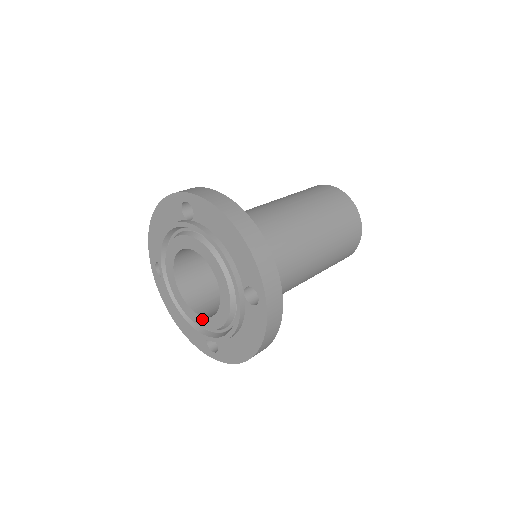
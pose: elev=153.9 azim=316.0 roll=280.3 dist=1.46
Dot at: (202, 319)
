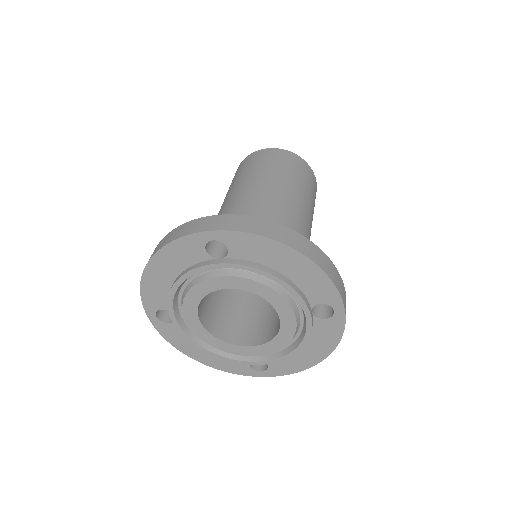
Dot at: (249, 349)
